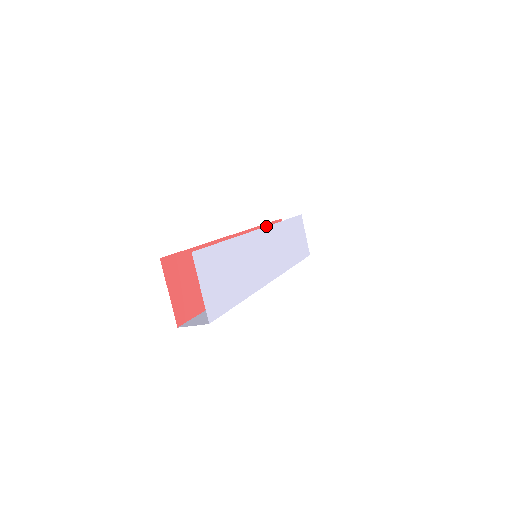
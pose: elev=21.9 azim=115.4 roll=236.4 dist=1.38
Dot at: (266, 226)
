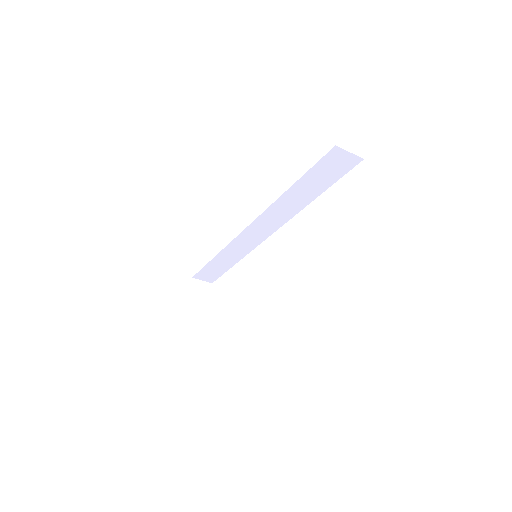
Dot at: occluded
